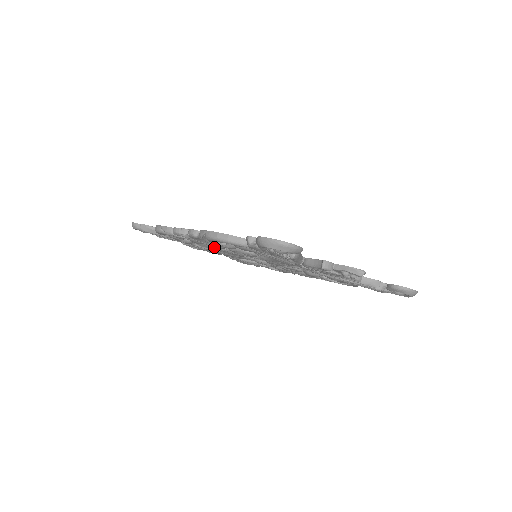
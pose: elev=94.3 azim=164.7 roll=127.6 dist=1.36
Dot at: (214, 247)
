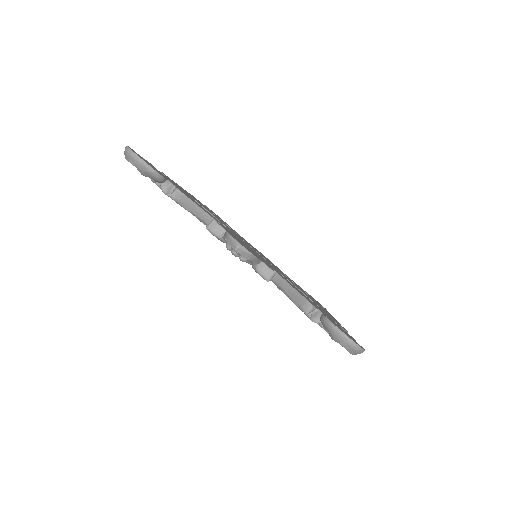
Dot at: occluded
